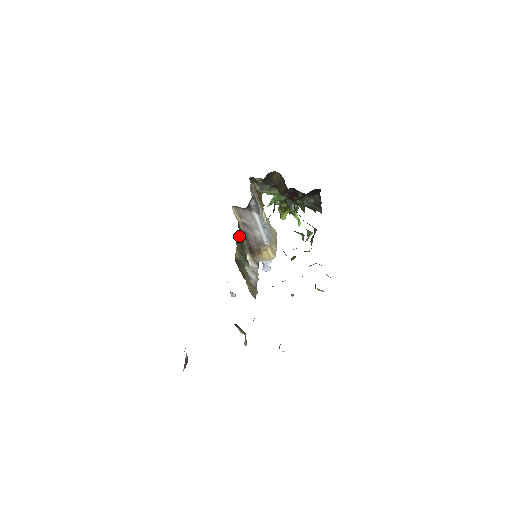
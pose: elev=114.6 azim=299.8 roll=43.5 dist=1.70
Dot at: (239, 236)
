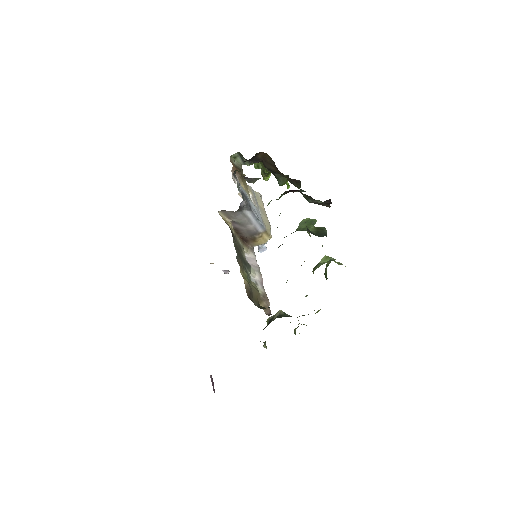
Dot at: occluded
